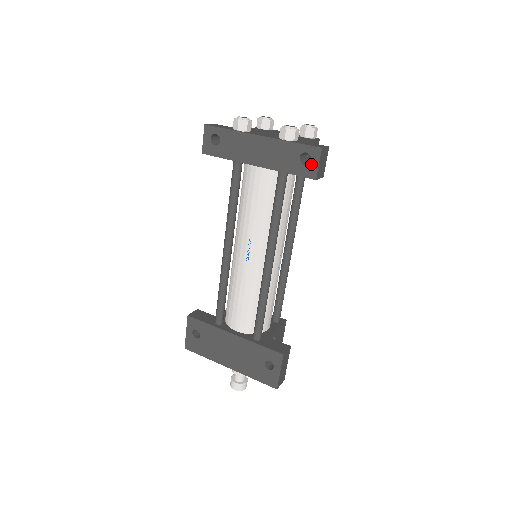
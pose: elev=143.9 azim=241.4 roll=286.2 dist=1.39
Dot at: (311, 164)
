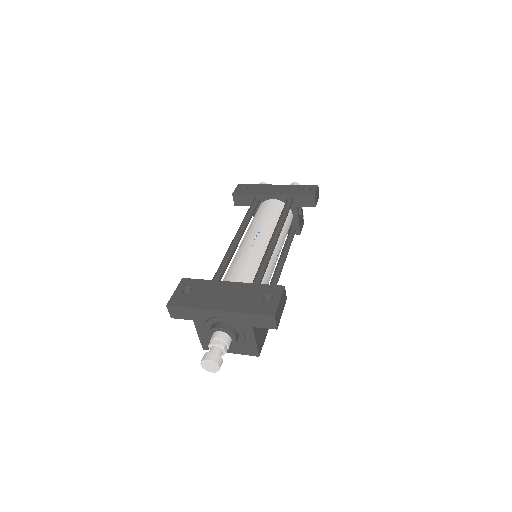
Dot at: (311, 190)
